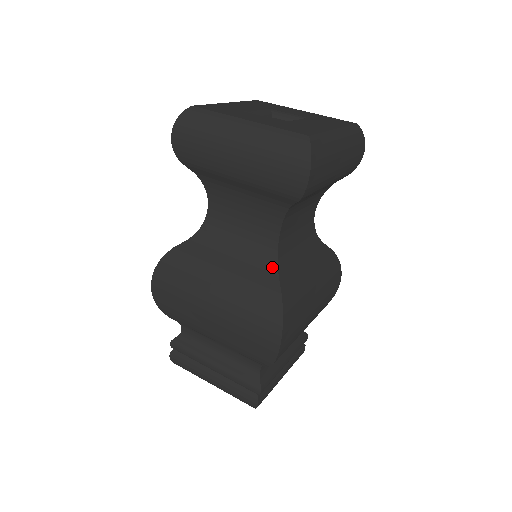
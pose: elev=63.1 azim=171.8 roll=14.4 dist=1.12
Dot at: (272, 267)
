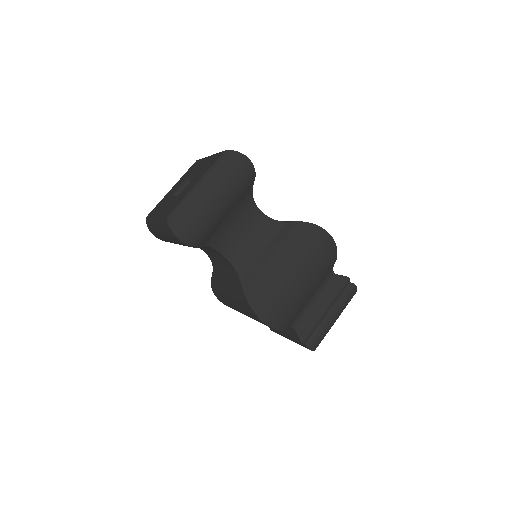
Dot at: (236, 276)
